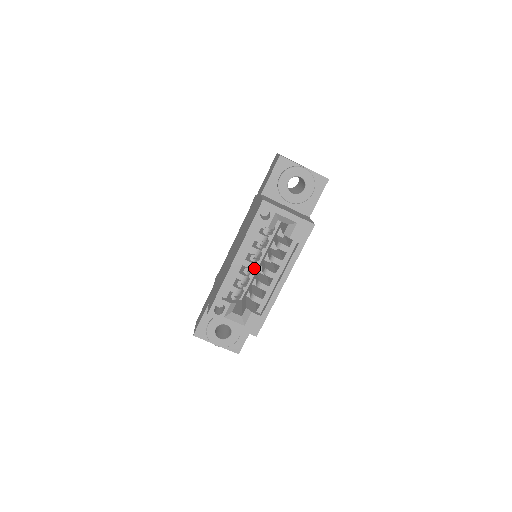
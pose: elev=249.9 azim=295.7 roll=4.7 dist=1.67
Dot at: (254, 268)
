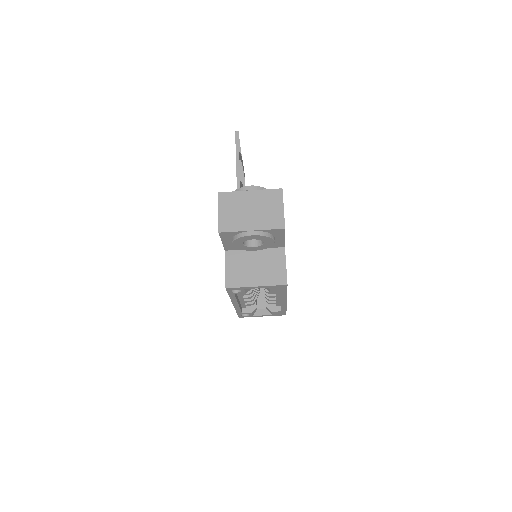
Dot at: occluded
